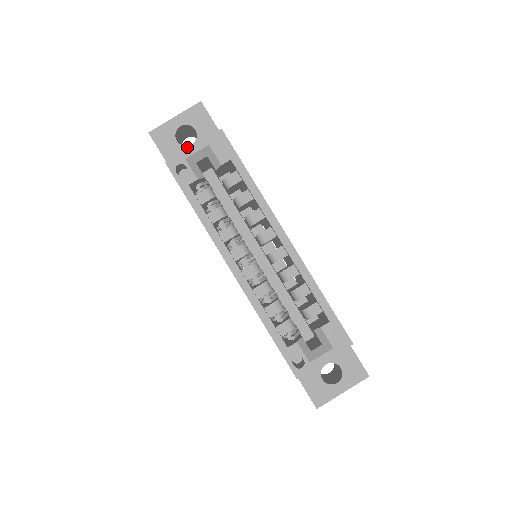
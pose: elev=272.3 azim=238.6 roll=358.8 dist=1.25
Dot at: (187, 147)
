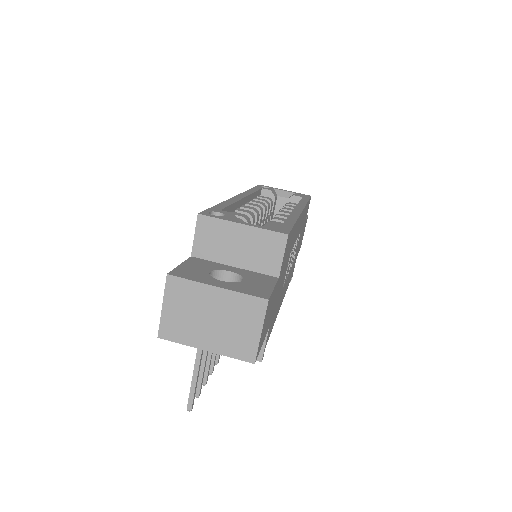
Dot at: occluded
